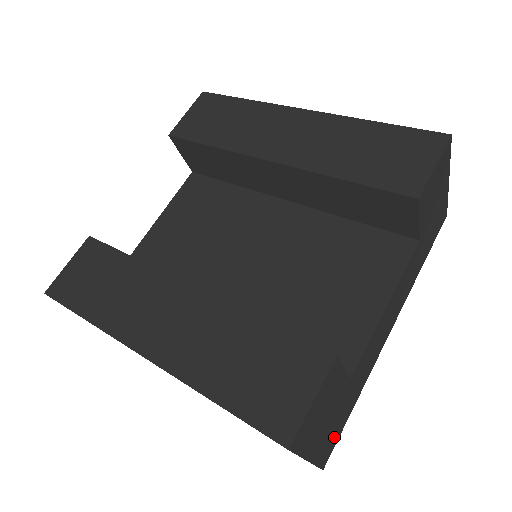
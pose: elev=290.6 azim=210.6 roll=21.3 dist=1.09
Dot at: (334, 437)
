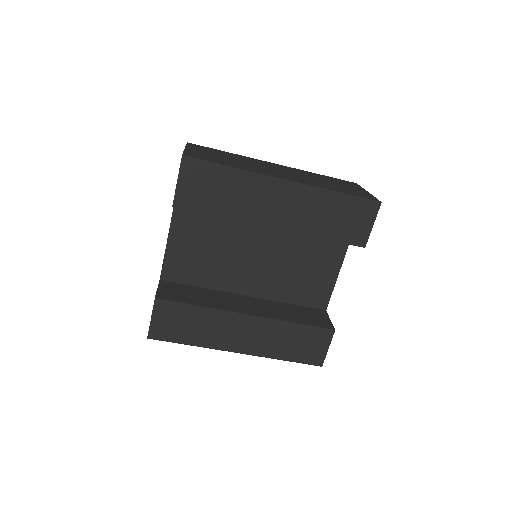
Dot at: occluded
